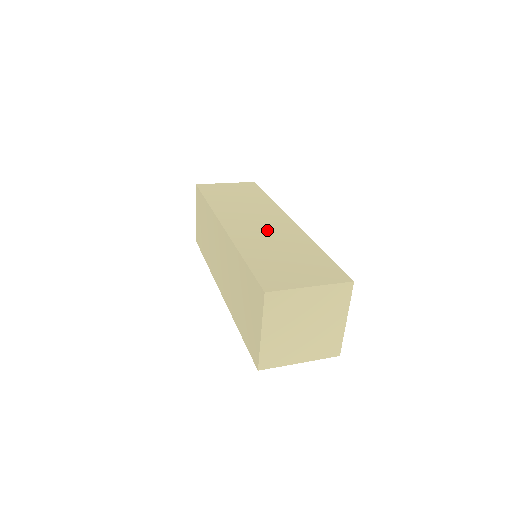
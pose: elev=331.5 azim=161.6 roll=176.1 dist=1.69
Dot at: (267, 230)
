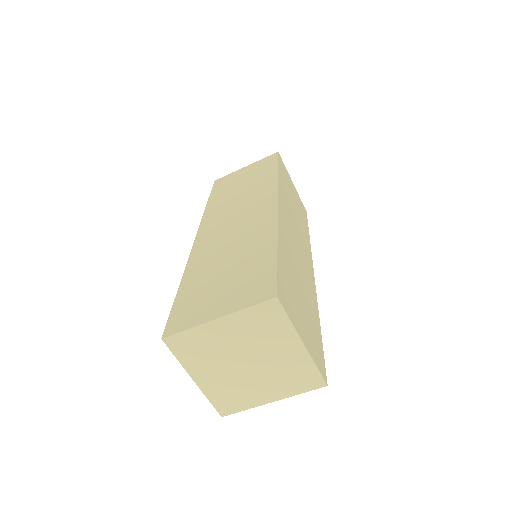
Dot at: (236, 230)
